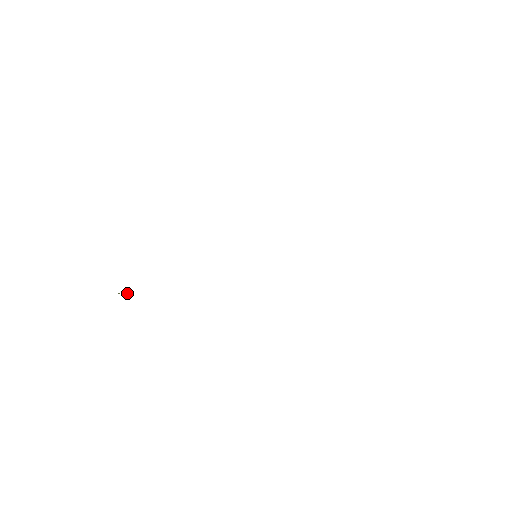
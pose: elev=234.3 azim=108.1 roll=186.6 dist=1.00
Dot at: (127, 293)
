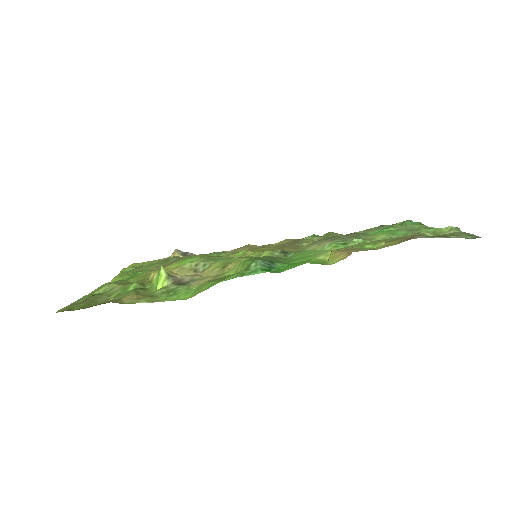
Dot at: (177, 255)
